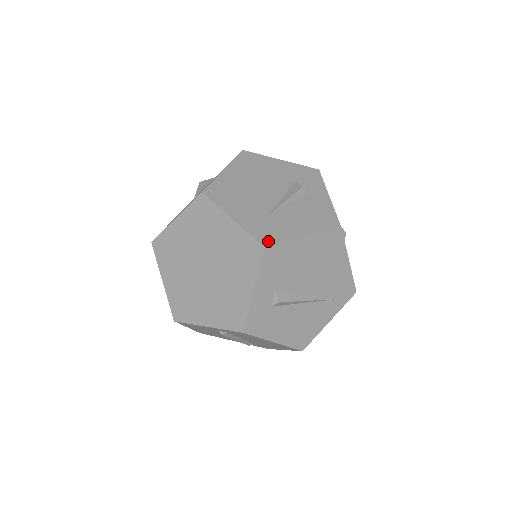
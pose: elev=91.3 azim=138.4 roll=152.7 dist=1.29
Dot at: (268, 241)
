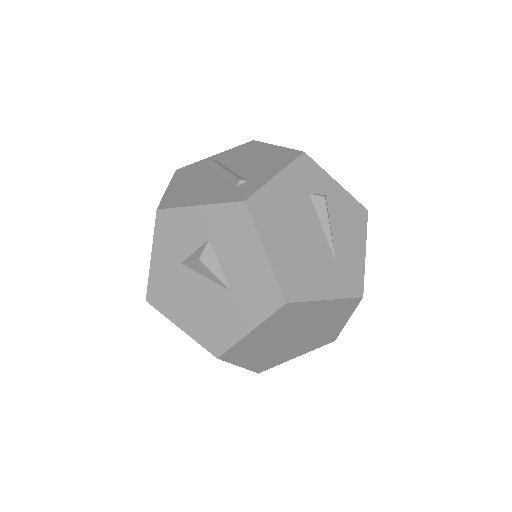
Dot at: (359, 289)
